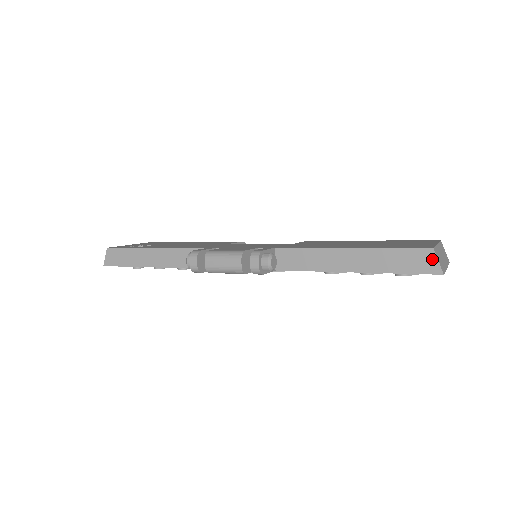
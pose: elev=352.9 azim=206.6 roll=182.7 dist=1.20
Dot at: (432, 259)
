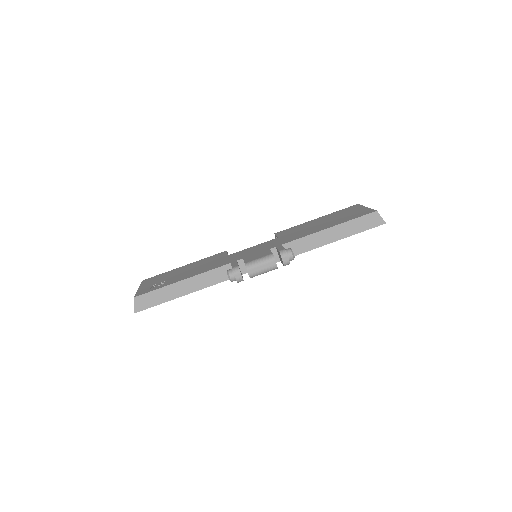
Dot at: (378, 217)
